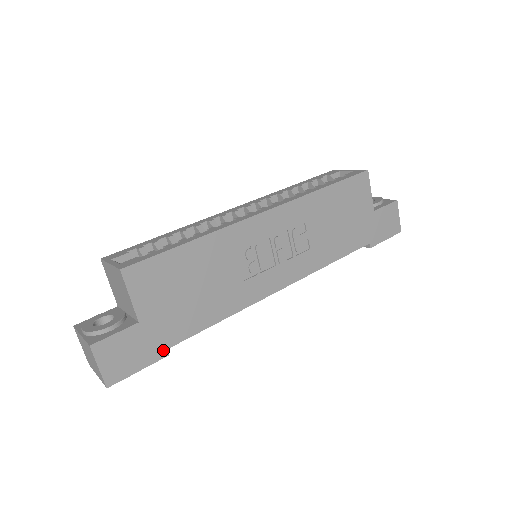
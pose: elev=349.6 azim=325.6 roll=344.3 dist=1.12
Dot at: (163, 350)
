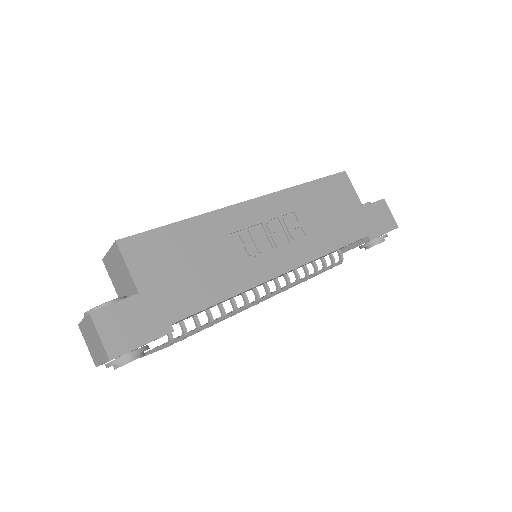
Dot at: (167, 325)
